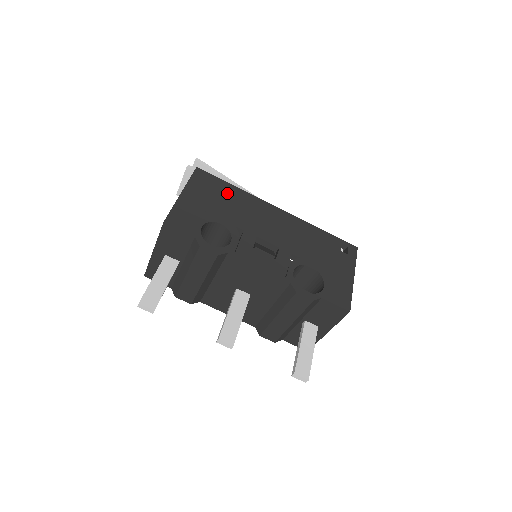
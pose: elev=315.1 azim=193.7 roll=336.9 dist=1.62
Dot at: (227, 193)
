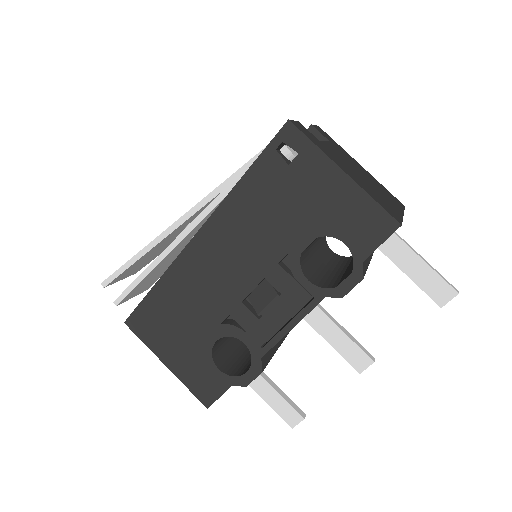
Dot at: (167, 304)
